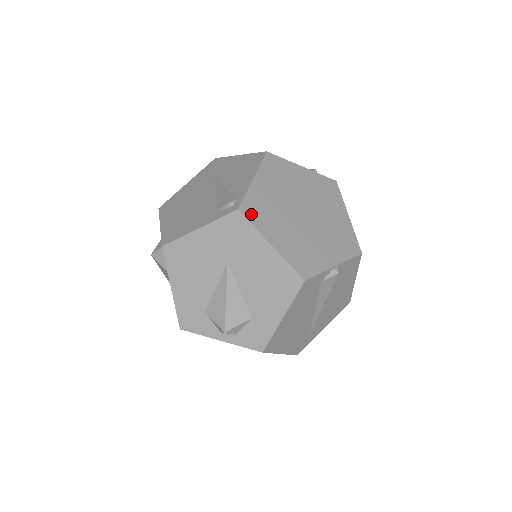
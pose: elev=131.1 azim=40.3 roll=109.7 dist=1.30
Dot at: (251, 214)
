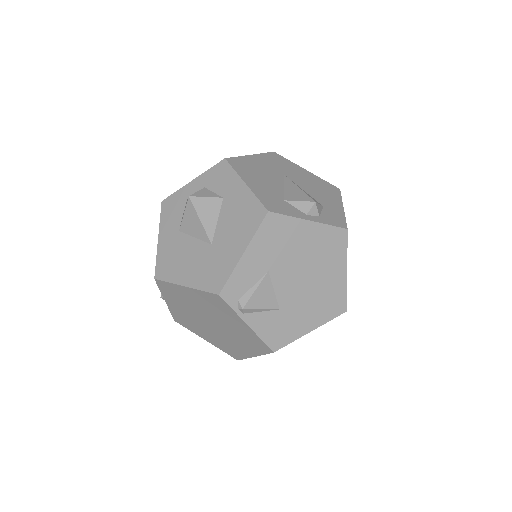
Dot at: occluded
